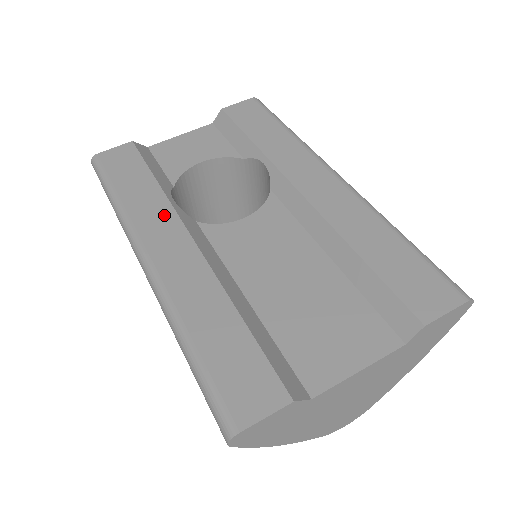
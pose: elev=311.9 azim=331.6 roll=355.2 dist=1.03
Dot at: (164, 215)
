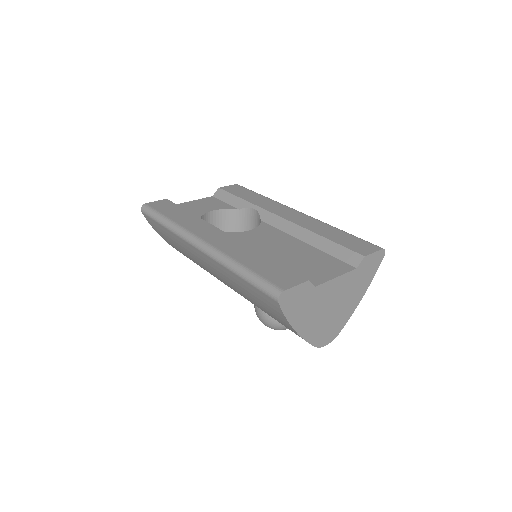
Dot at: (204, 225)
